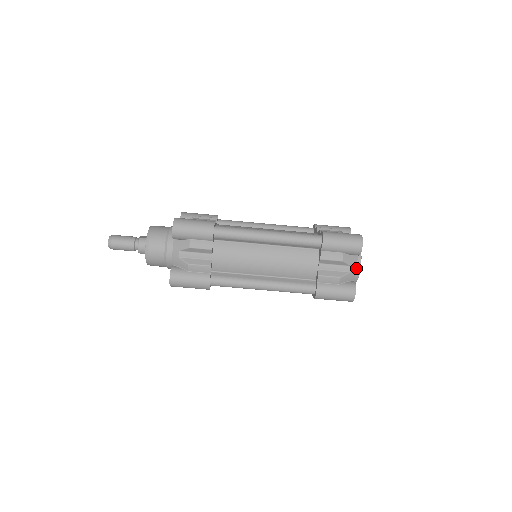
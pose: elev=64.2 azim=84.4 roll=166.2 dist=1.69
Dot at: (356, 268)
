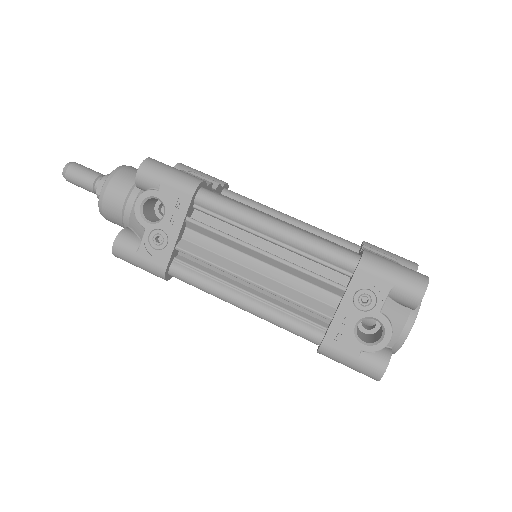
Dot at: occluded
